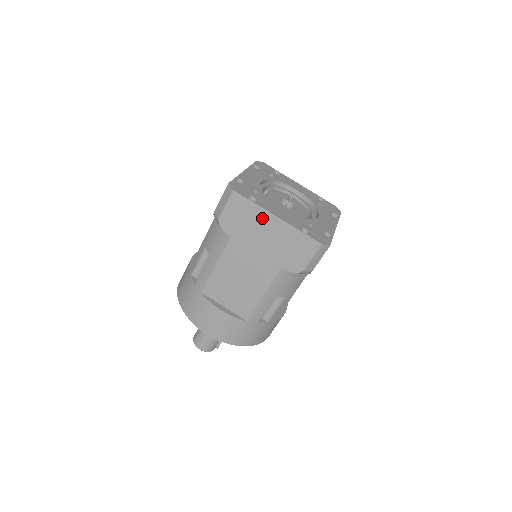
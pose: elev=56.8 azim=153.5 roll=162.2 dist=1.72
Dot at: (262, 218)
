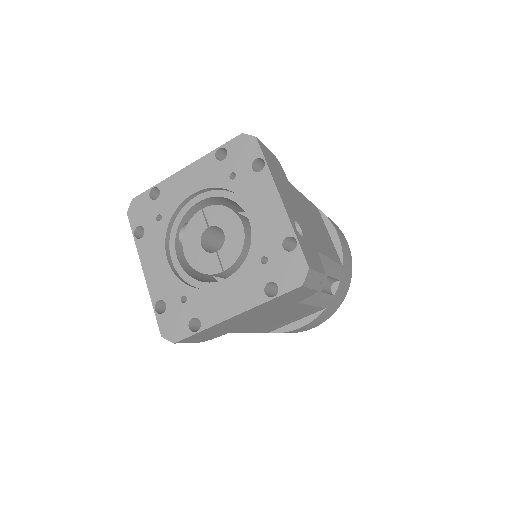
Dot at: (226, 323)
